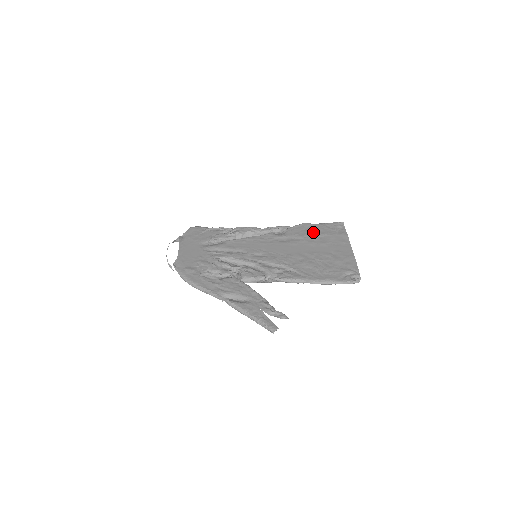
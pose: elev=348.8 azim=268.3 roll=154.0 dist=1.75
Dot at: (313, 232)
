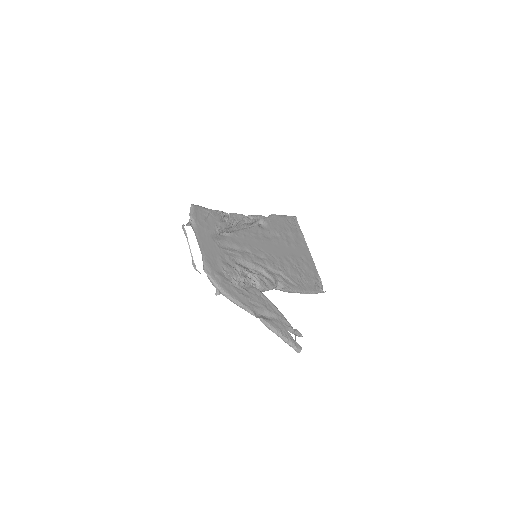
Dot at: (283, 228)
